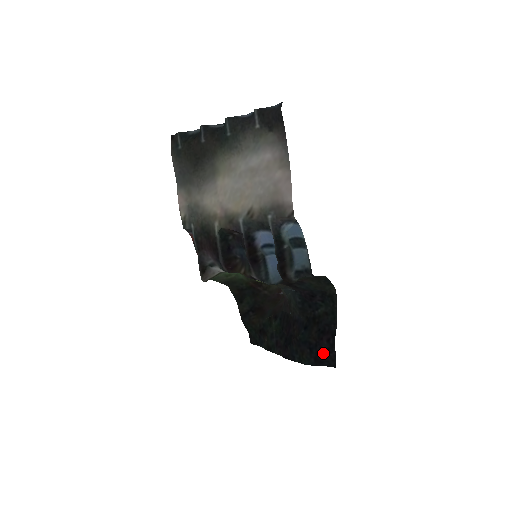
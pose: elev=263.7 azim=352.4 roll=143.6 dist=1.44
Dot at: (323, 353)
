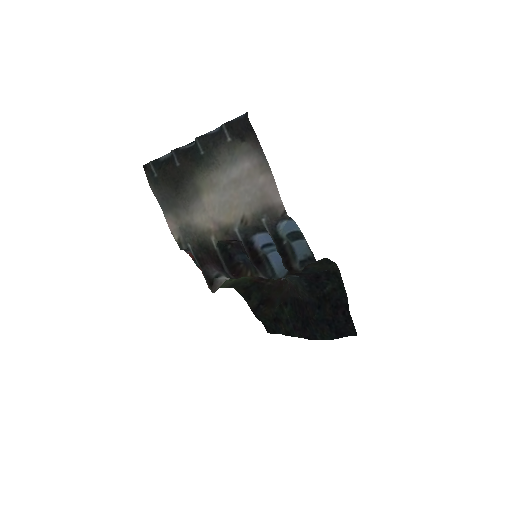
Dot at: (342, 326)
